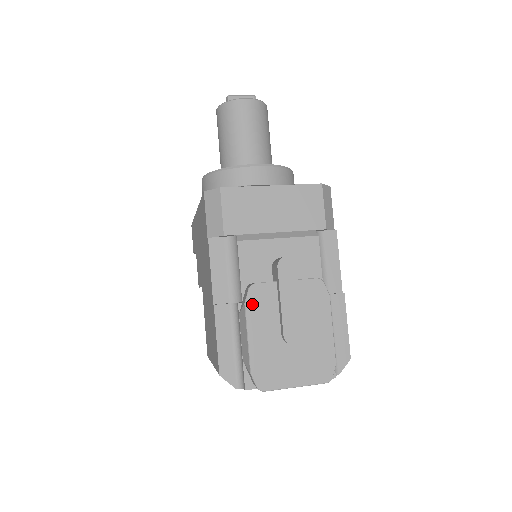
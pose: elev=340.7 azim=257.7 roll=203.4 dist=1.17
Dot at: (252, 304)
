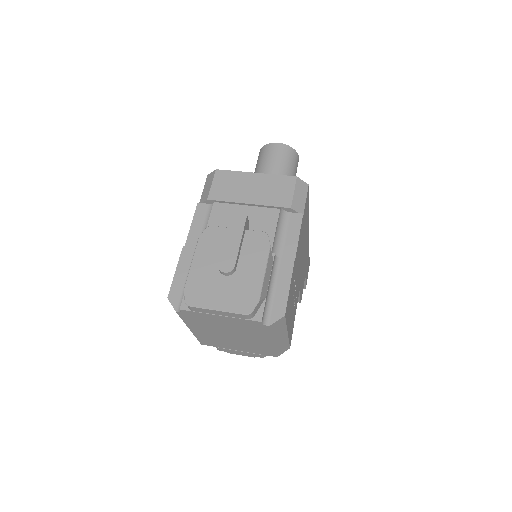
Dot at: (204, 239)
